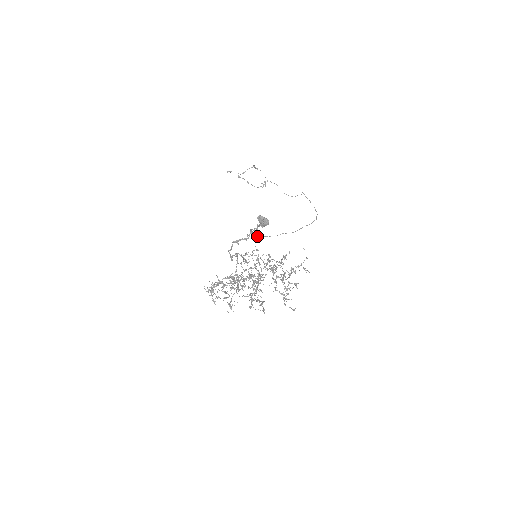
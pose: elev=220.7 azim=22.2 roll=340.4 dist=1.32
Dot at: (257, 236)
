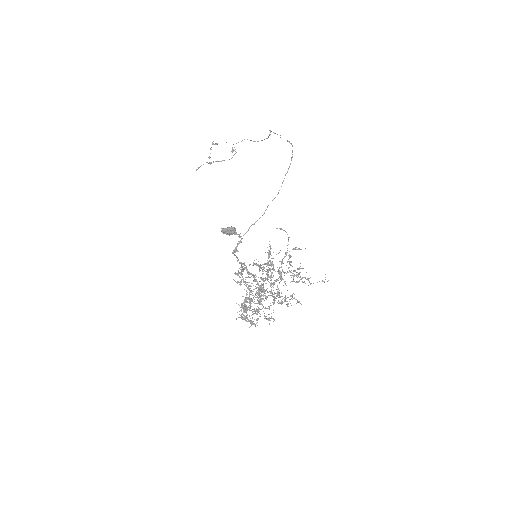
Dot at: (248, 230)
